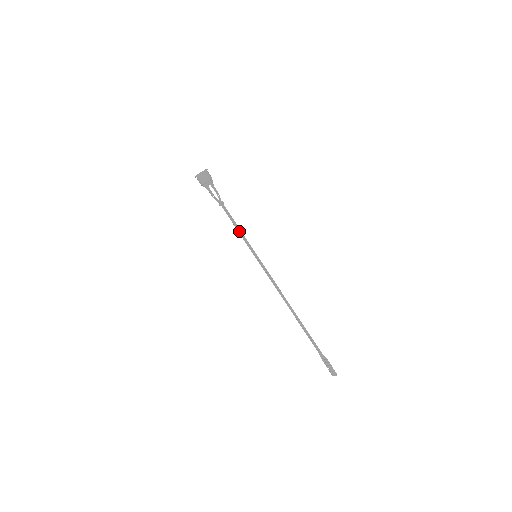
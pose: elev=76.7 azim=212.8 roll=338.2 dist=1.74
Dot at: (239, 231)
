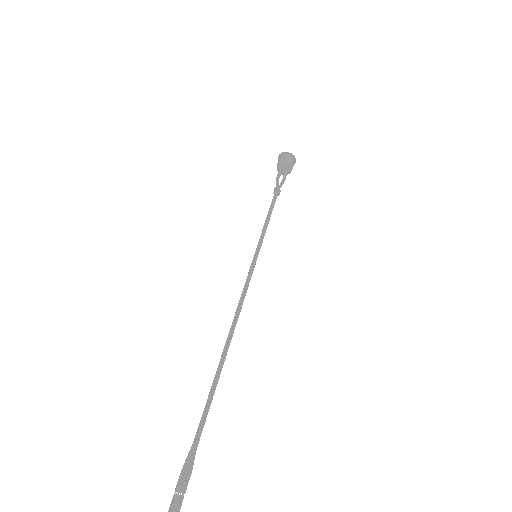
Dot at: (267, 221)
